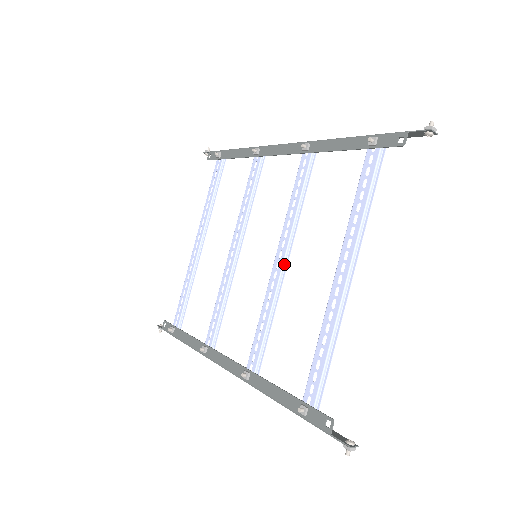
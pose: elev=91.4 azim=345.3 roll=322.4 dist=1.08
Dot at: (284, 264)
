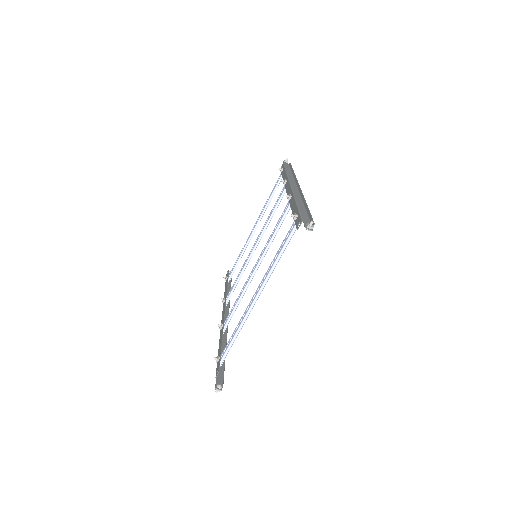
Dot at: (255, 270)
